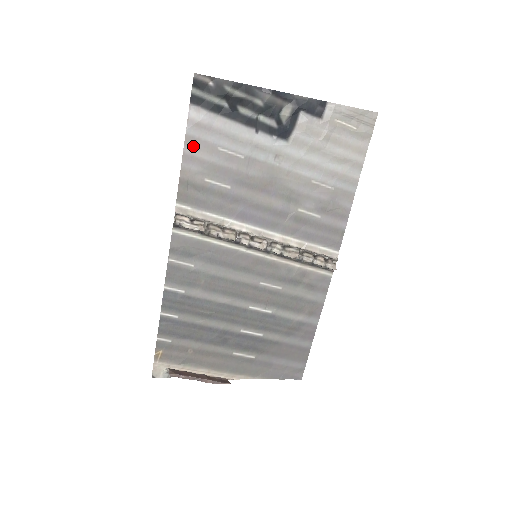
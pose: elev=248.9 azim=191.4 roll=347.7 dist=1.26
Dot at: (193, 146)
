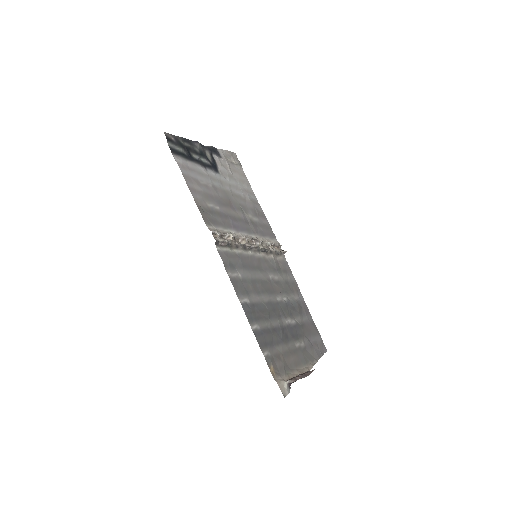
Dot at: (189, 181)
